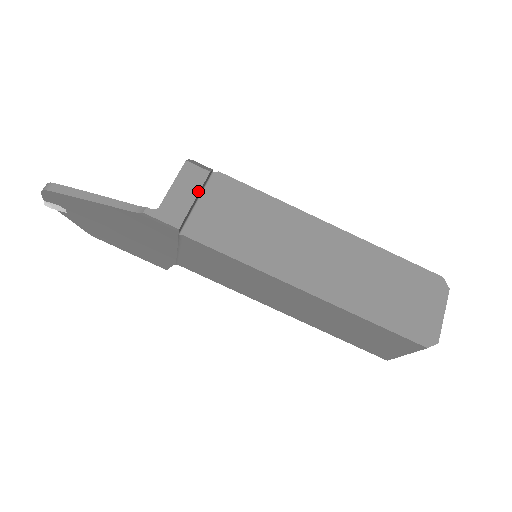
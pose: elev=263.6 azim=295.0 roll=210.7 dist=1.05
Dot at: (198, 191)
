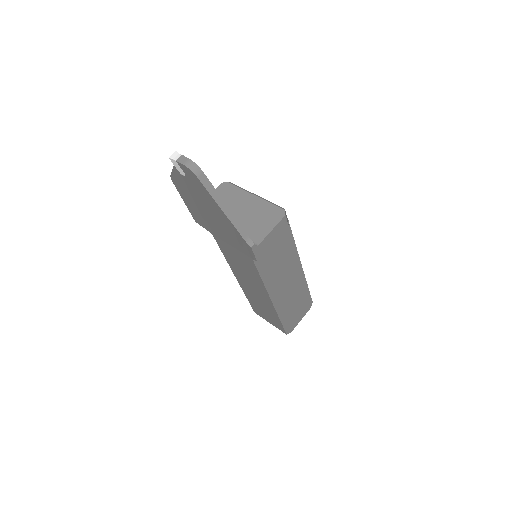
Dot at: occluded
